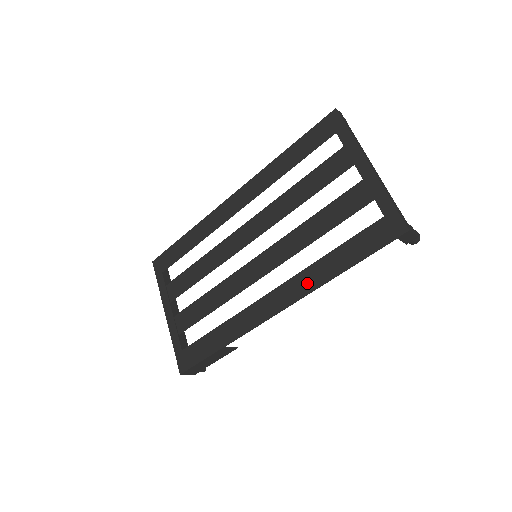
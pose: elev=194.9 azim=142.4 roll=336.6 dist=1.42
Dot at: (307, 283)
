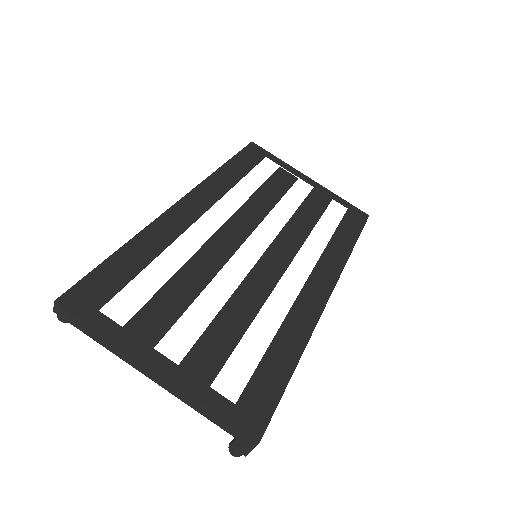
Dot at: (335, 262)
